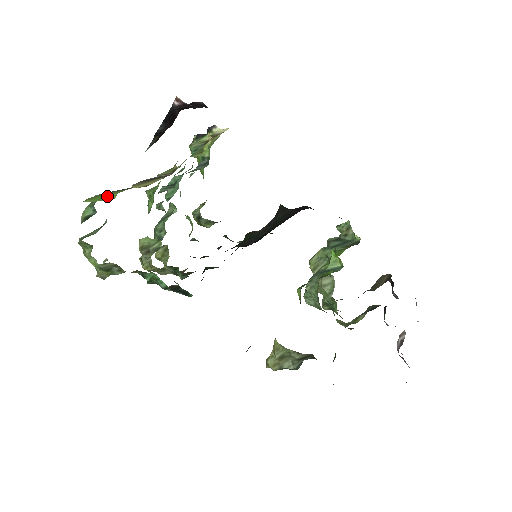
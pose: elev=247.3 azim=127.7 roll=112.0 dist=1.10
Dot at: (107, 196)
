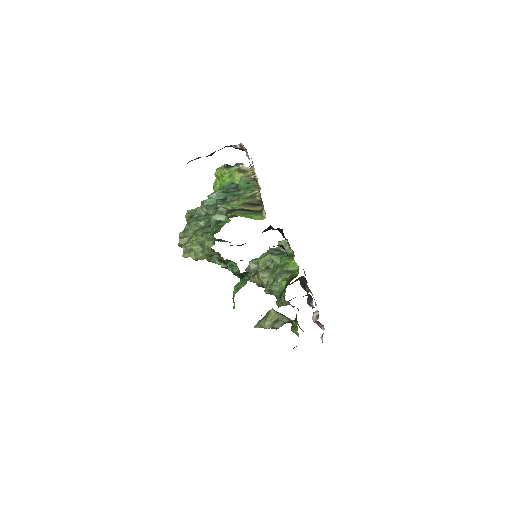
Dot at: (255, 216)
